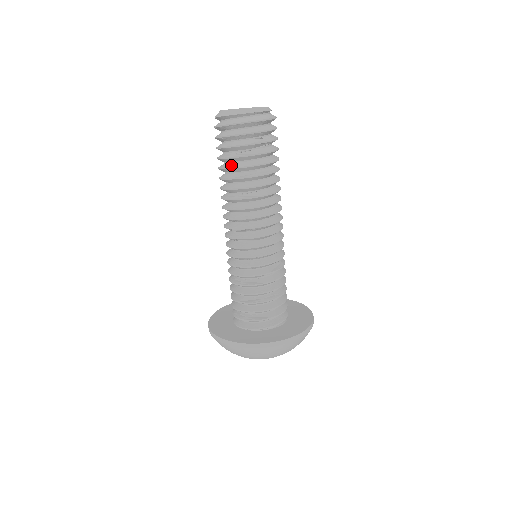
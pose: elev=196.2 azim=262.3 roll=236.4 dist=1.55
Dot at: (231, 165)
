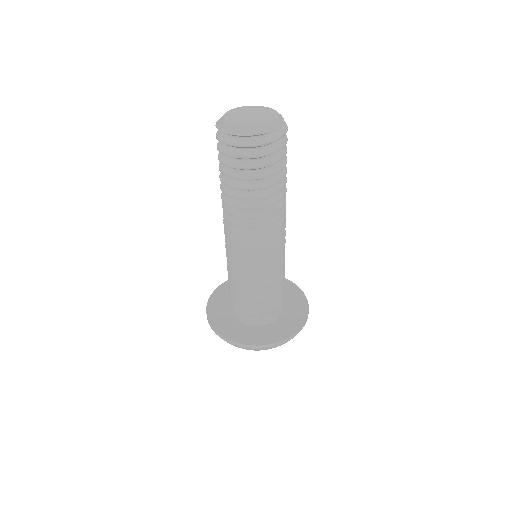
Dot at: (253, 185)
